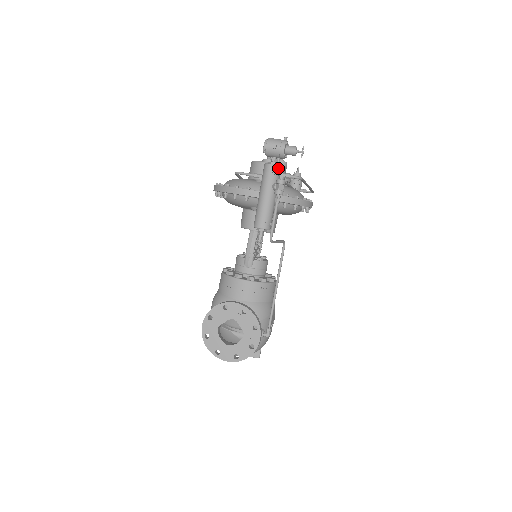
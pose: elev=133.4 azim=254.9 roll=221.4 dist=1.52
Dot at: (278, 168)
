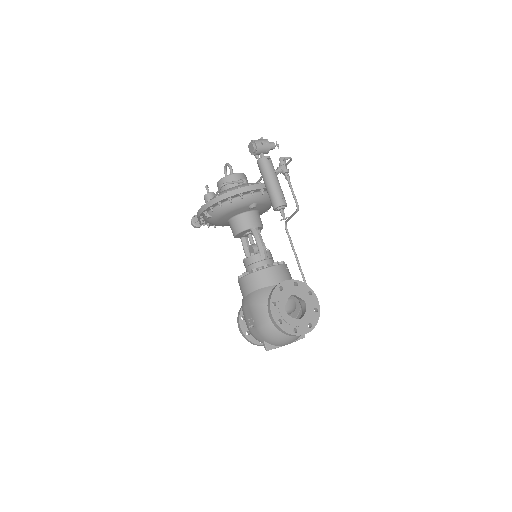
Dot at: (270, 159)
